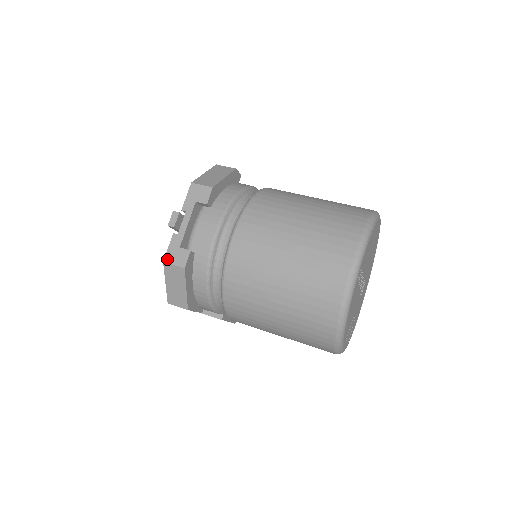
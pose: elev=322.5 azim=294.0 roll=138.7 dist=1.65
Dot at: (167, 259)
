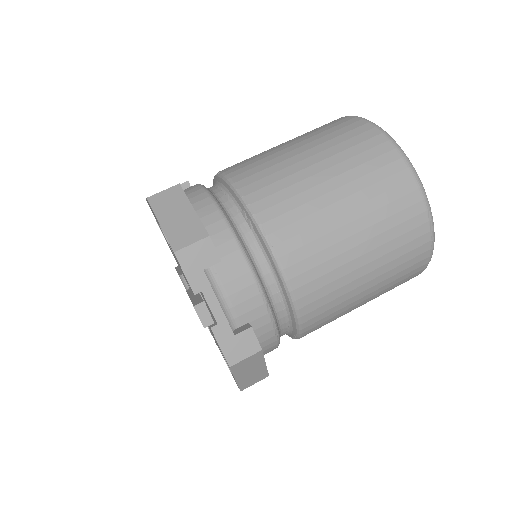
Dot at: (232, 360)
